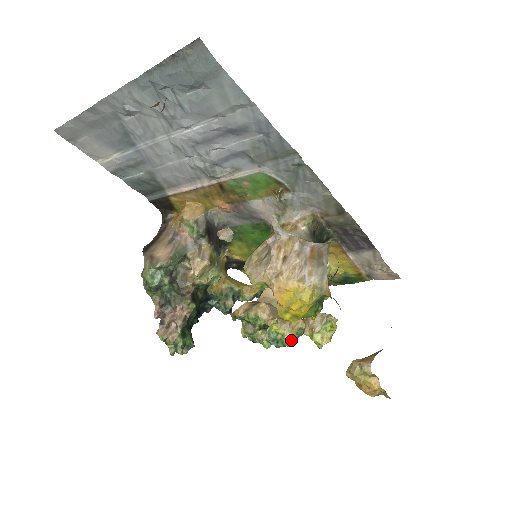
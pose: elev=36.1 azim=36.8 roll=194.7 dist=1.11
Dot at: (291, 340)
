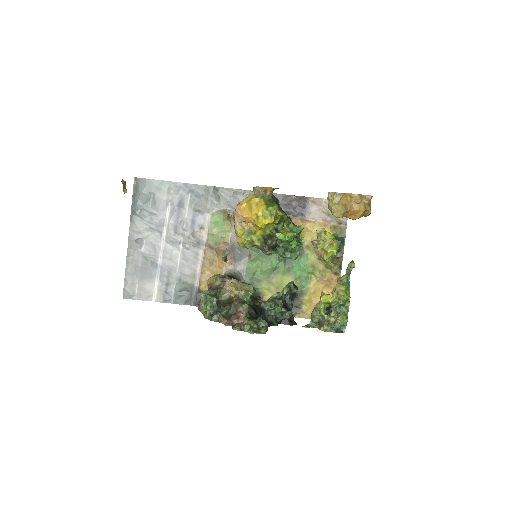
Dot at: (347, 294)
